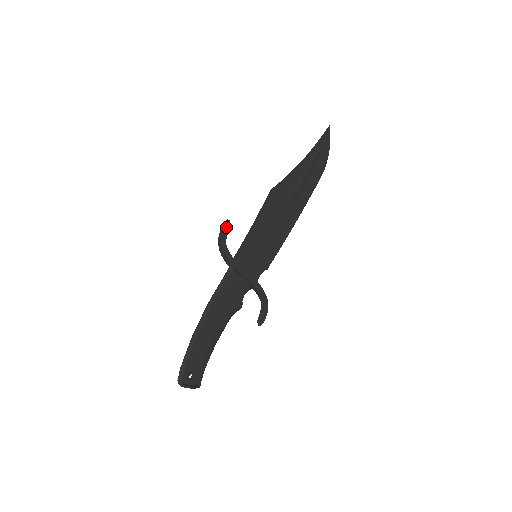
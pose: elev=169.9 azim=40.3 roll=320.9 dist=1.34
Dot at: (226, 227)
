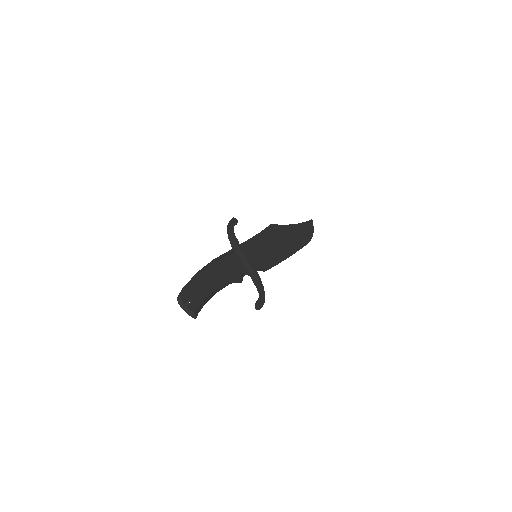
Dot at: (234, 221)
